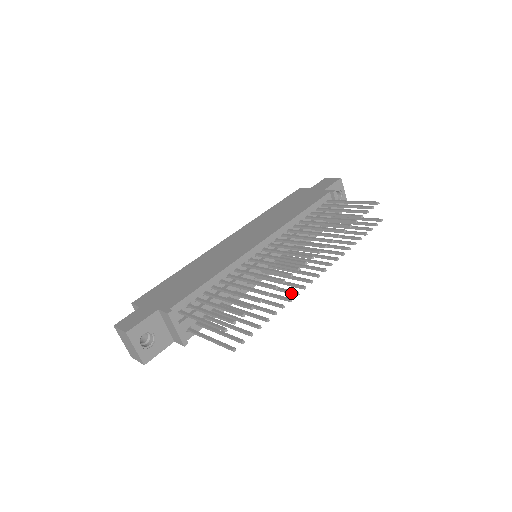
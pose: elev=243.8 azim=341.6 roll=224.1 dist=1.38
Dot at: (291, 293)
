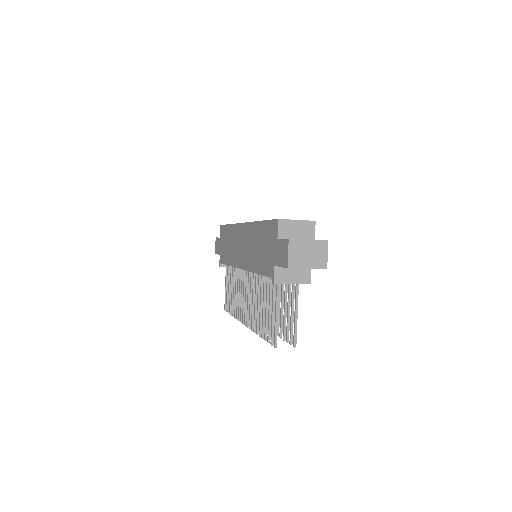
Dot at: occluded
